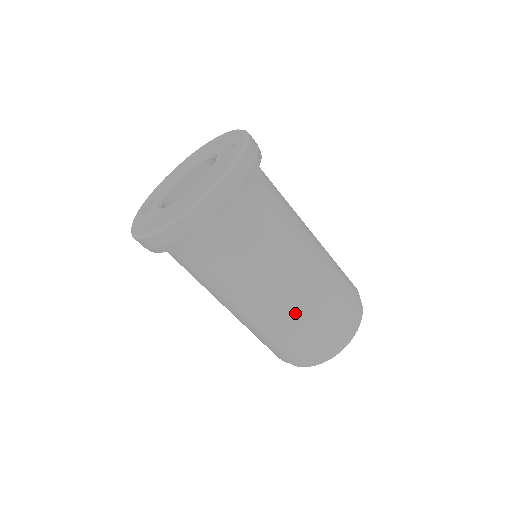
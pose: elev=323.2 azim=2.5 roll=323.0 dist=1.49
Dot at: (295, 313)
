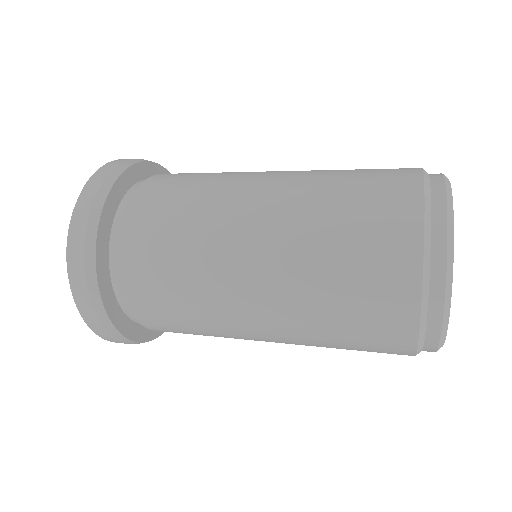
Dot at: (304, 202)
